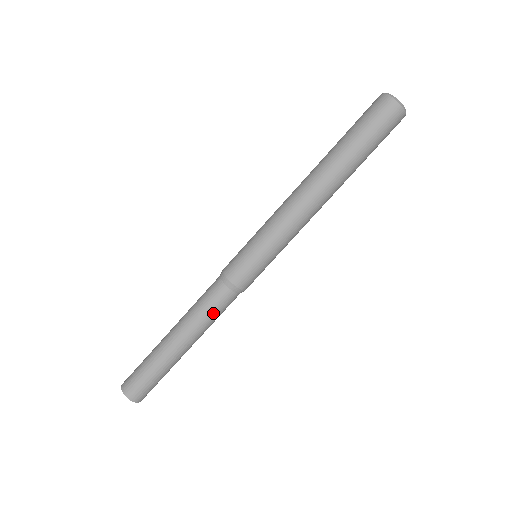
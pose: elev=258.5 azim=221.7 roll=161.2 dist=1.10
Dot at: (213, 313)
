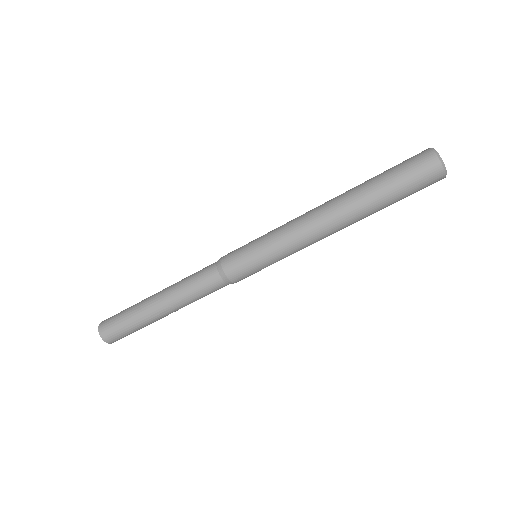
Dot at: (196, 289)
